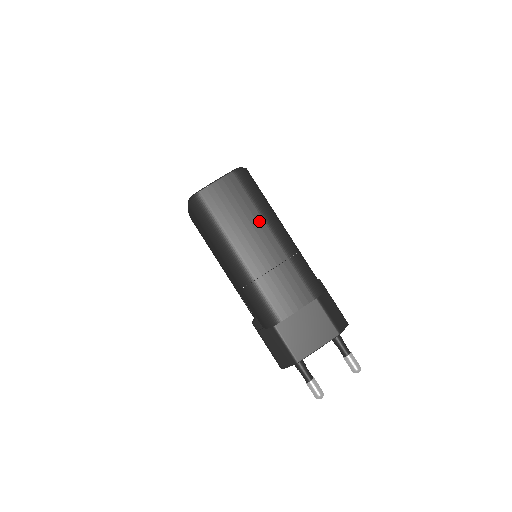
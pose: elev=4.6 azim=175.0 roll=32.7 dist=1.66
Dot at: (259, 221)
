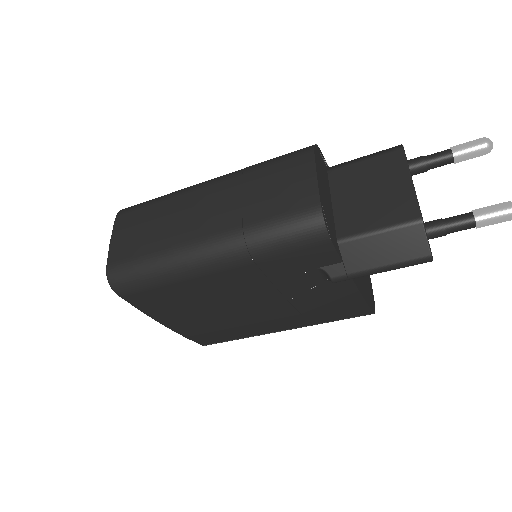
Dot at: (178, 202)
